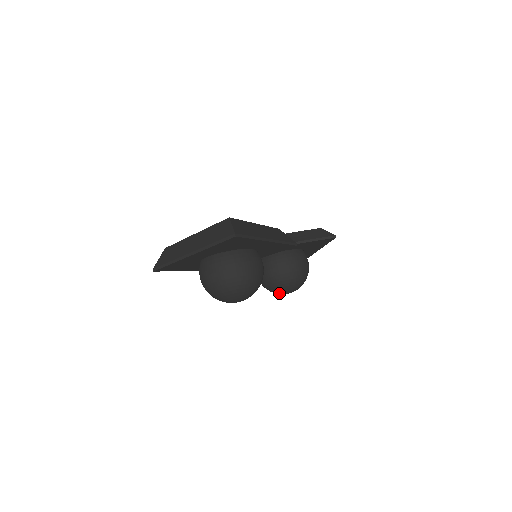
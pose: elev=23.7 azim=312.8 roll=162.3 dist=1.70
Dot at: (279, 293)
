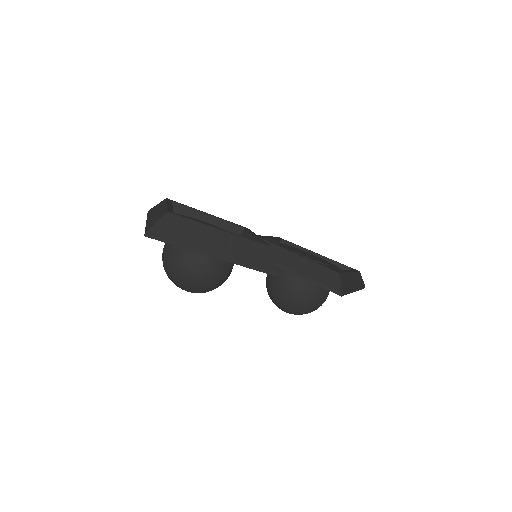
Dot at: occluded
